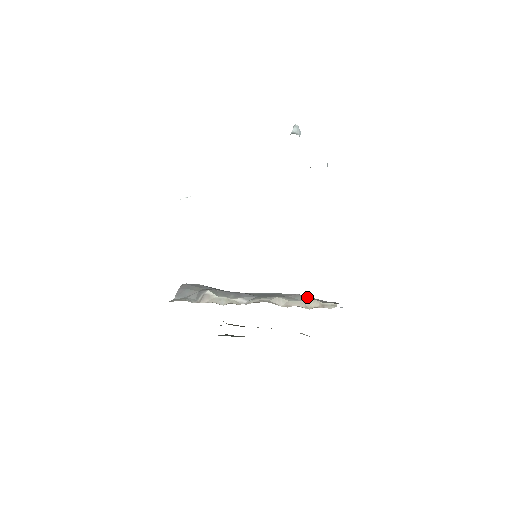
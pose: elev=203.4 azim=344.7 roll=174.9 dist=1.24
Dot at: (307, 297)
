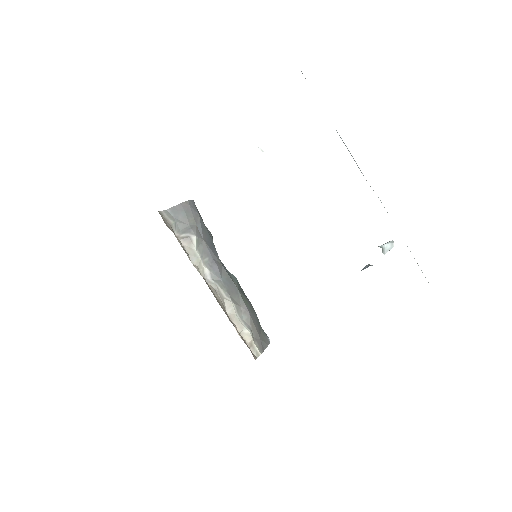
Dot at: (251, 323)
